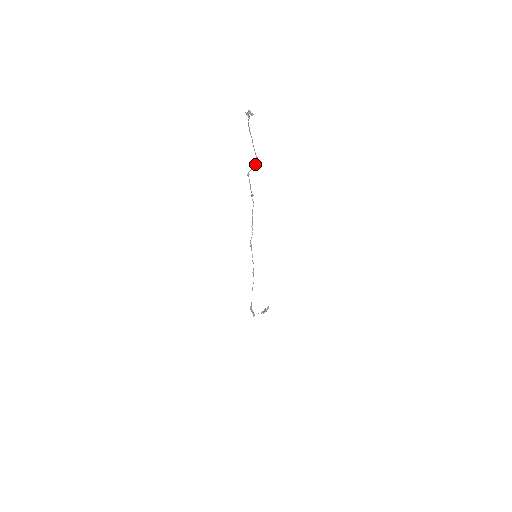
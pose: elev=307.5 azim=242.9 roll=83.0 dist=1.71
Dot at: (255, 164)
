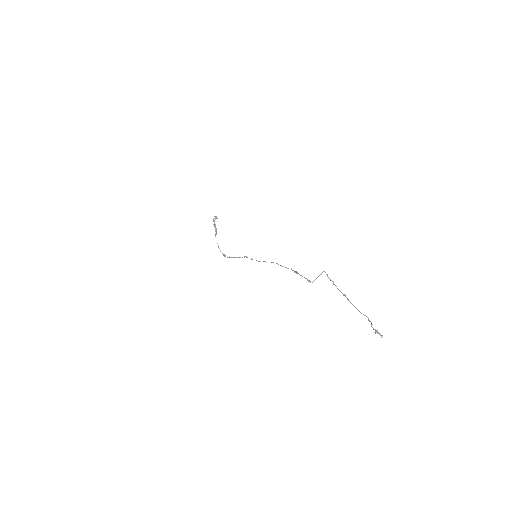
Dot at: occluded
